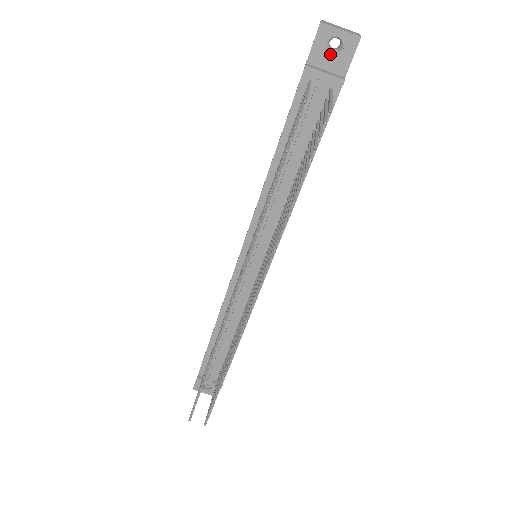
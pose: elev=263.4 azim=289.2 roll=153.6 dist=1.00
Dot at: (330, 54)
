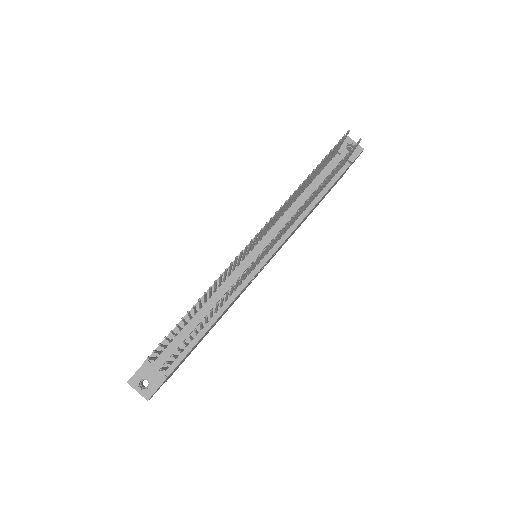
Dot at: (347, 150)
